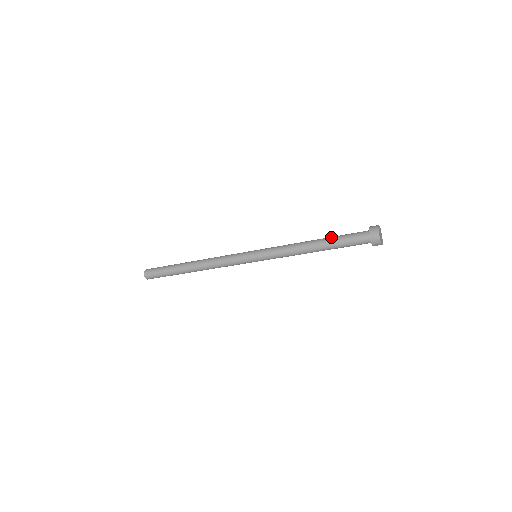
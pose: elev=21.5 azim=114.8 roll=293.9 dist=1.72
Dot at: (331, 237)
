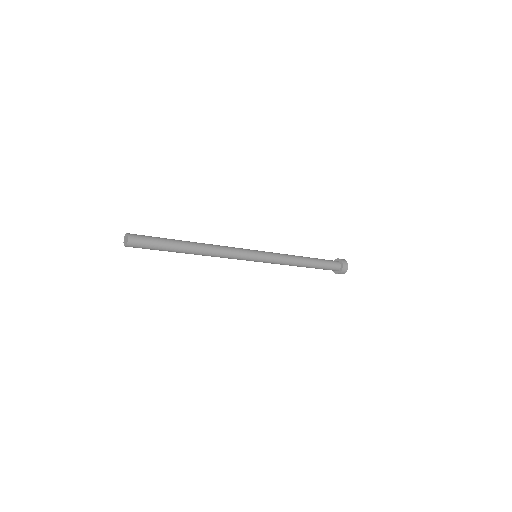
Dot at: occluded
